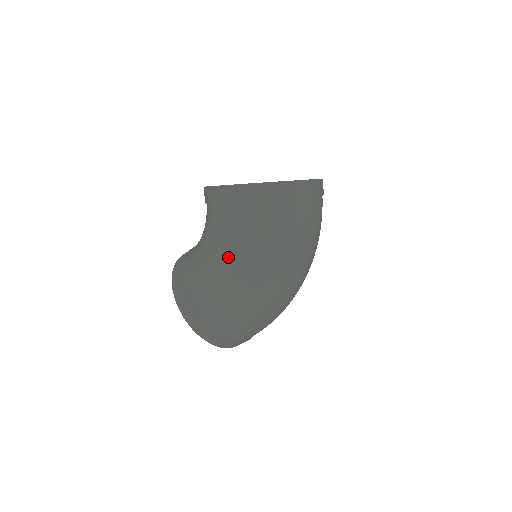
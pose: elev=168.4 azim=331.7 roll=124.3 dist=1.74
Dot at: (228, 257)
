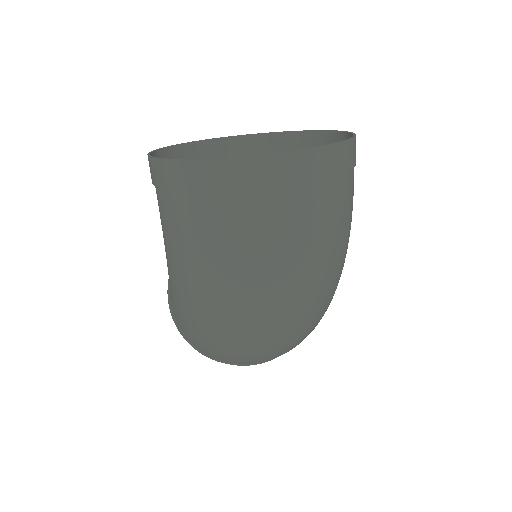
Dot at: (167, 260)
